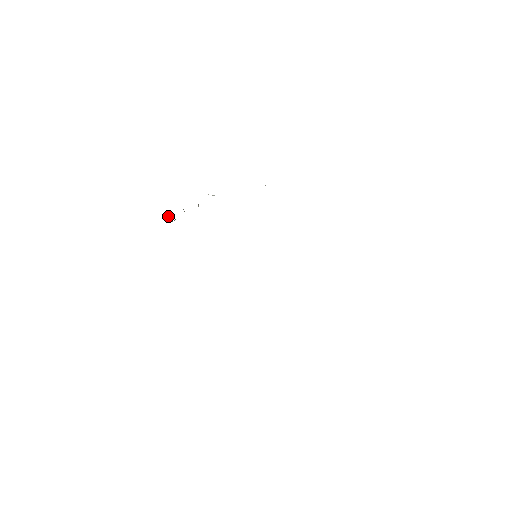
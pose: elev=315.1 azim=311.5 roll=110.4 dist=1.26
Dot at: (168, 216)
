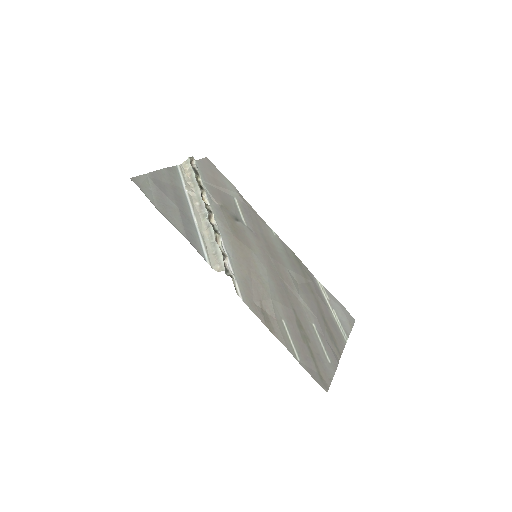
Dot at: (191, 162)
